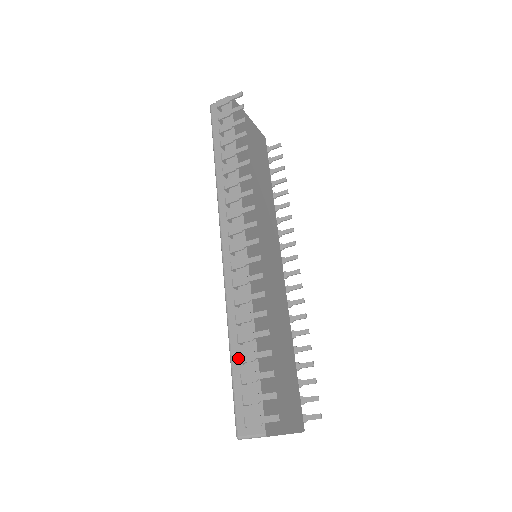
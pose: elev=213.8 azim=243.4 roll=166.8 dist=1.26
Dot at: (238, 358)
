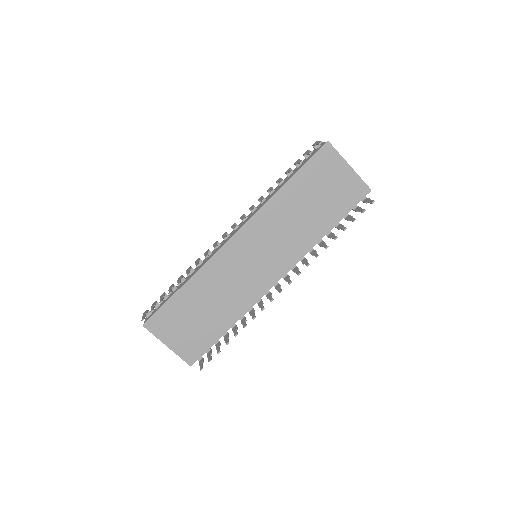
Dot at: occluded
